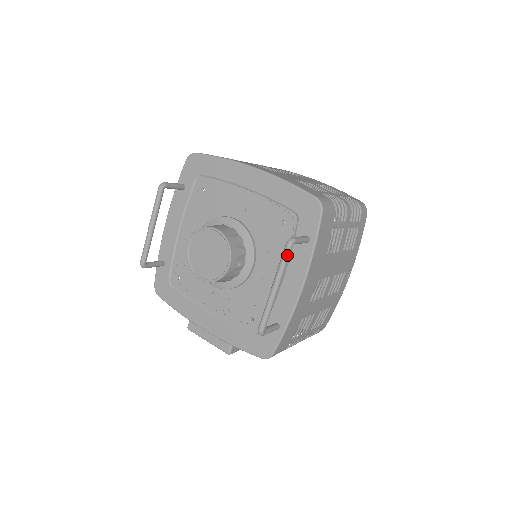
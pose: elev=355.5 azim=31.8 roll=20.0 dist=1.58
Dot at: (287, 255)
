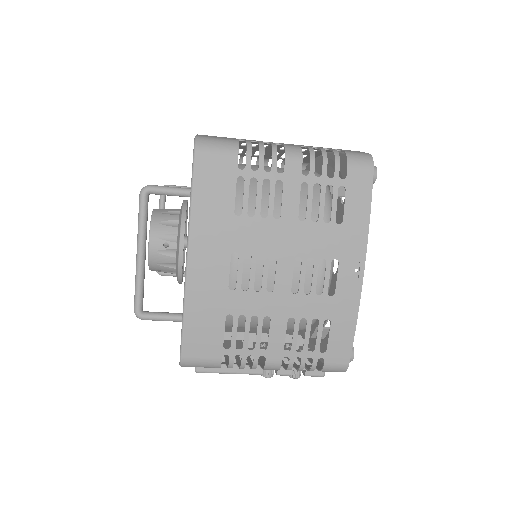
Dot at: (140, 207)
